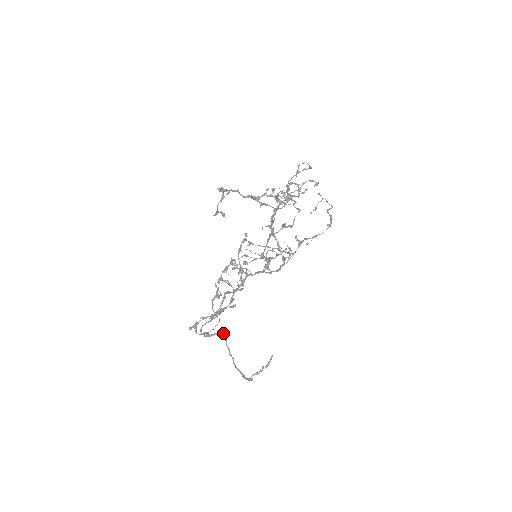
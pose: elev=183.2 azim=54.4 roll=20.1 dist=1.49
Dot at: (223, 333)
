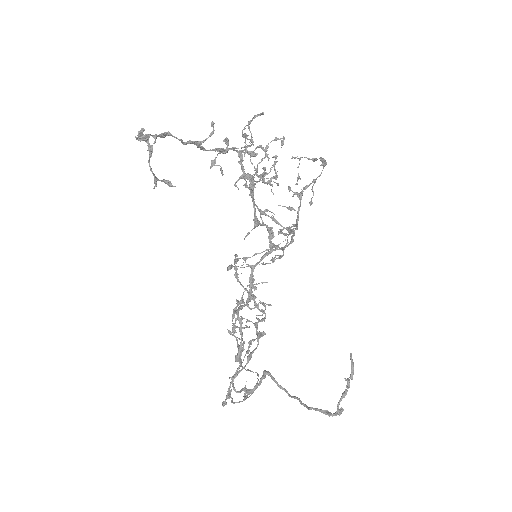
Dot at: (265, 372)
